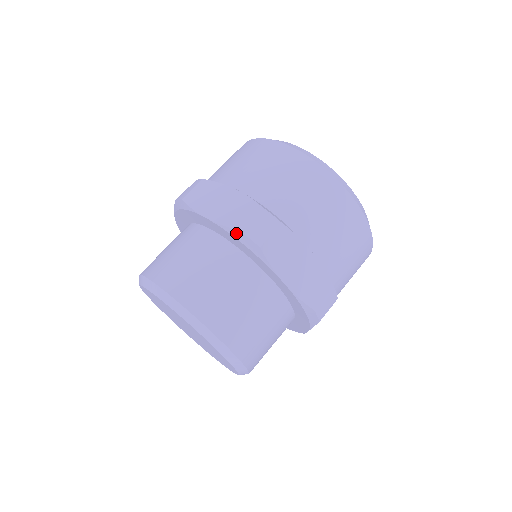
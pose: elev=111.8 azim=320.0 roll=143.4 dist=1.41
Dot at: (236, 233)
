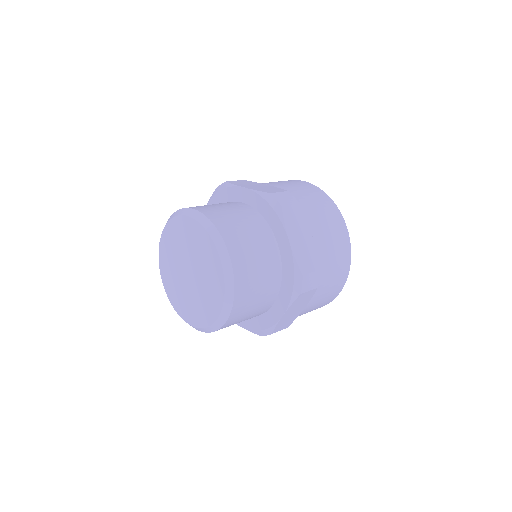
Dot at: (266, 195)
